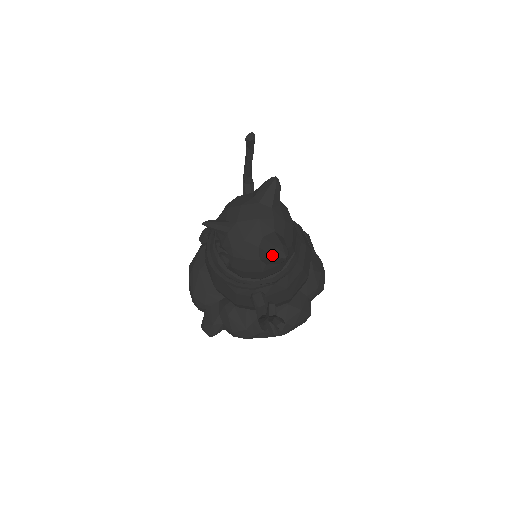
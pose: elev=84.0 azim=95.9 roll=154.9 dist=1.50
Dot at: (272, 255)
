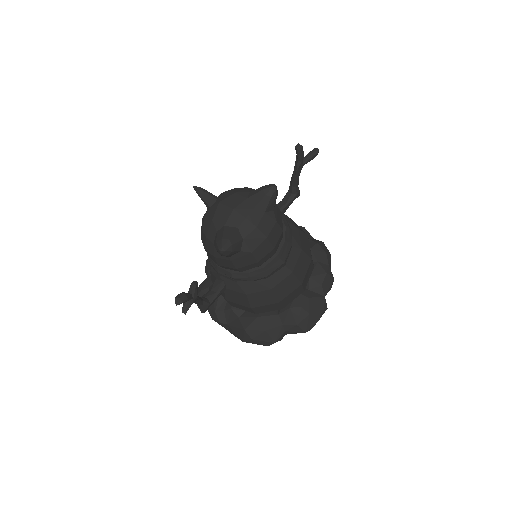
Dot at: (216, 243)
